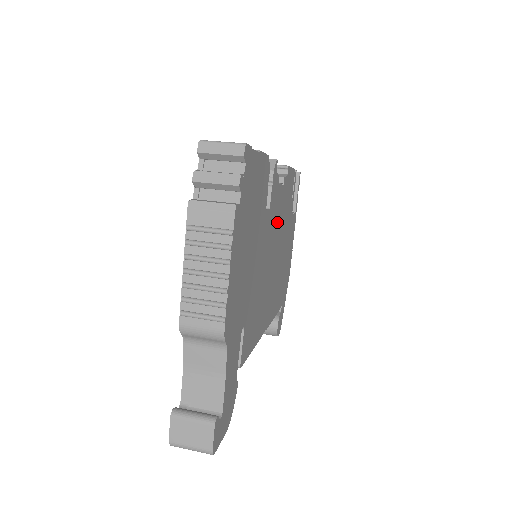
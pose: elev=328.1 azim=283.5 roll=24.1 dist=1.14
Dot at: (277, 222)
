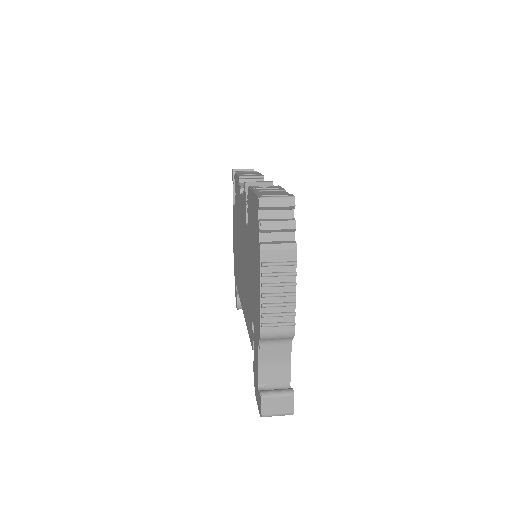
Dot at: occluded
